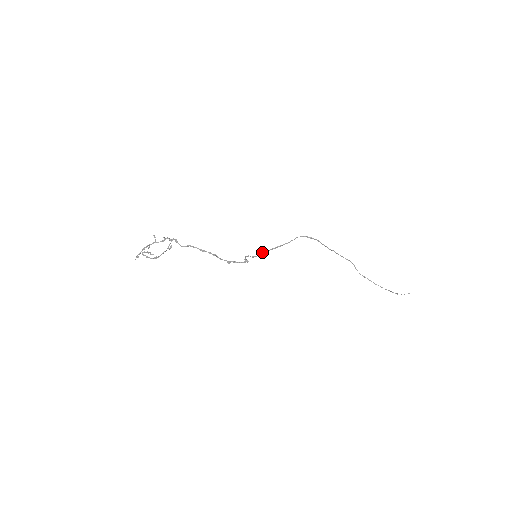
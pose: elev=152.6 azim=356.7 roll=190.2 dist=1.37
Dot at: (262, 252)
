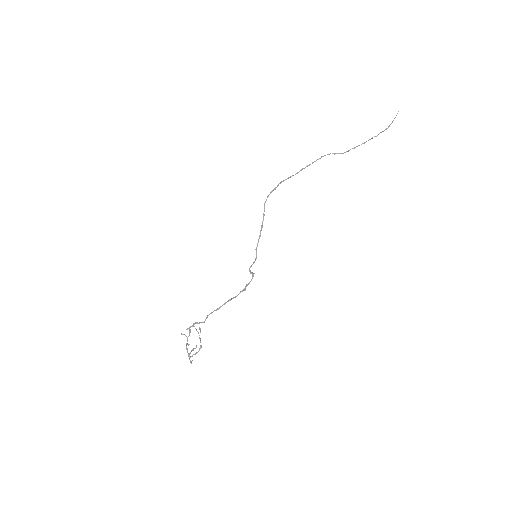
Dot at: (256, 249)
